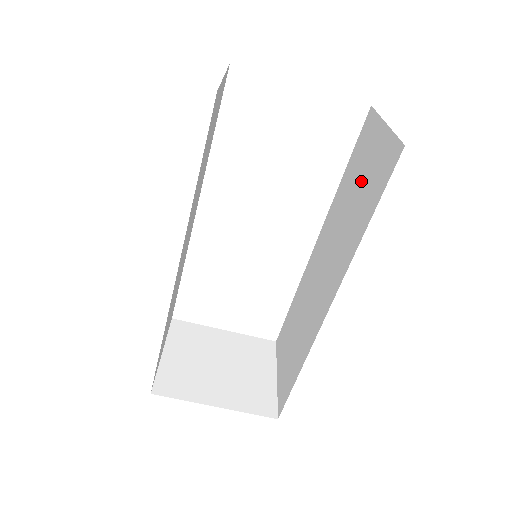
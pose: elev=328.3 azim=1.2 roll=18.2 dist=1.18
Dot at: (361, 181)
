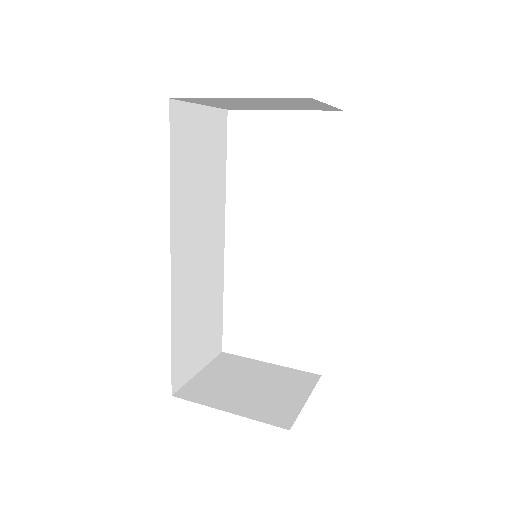
Dot at: occluded
